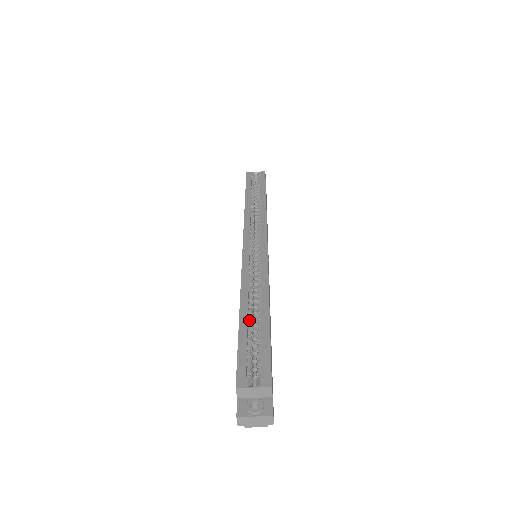
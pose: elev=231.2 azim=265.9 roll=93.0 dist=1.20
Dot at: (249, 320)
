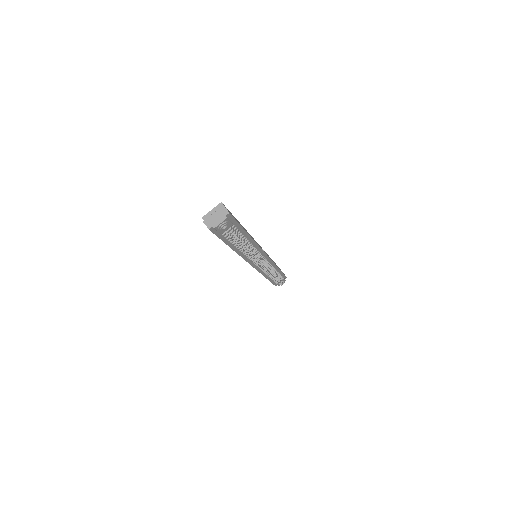
Dot at: occluded
